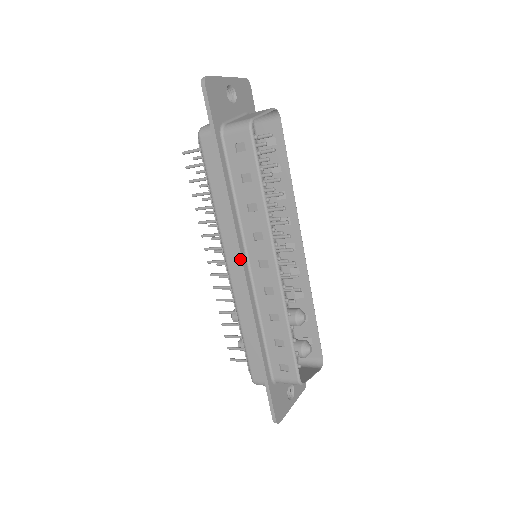
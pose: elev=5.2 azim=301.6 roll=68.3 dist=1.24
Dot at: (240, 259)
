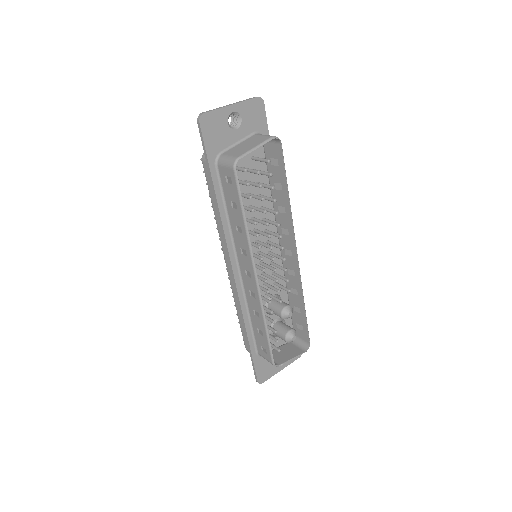
Dot at: (230, 265)
